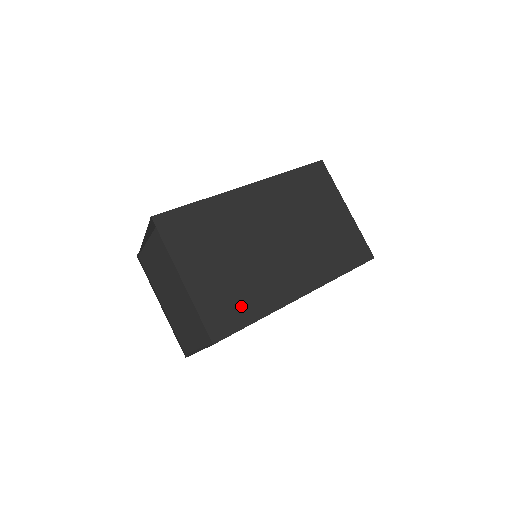
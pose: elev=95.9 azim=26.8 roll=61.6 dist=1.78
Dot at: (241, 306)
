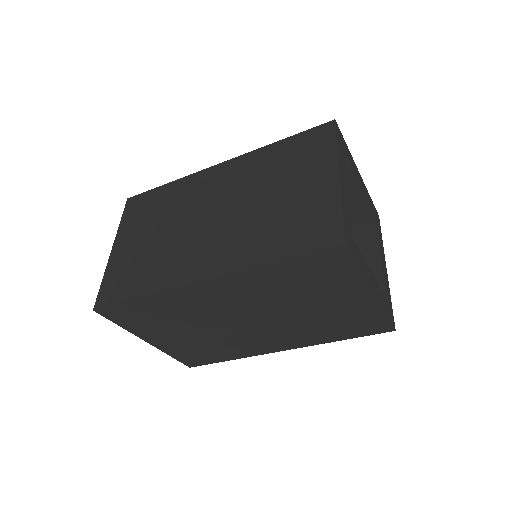
Dot at: (136, 280)
